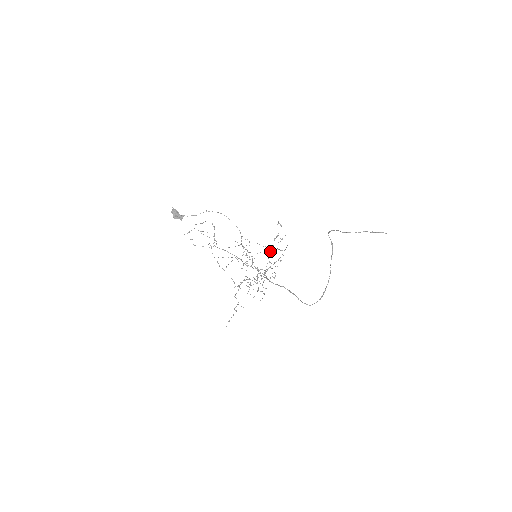
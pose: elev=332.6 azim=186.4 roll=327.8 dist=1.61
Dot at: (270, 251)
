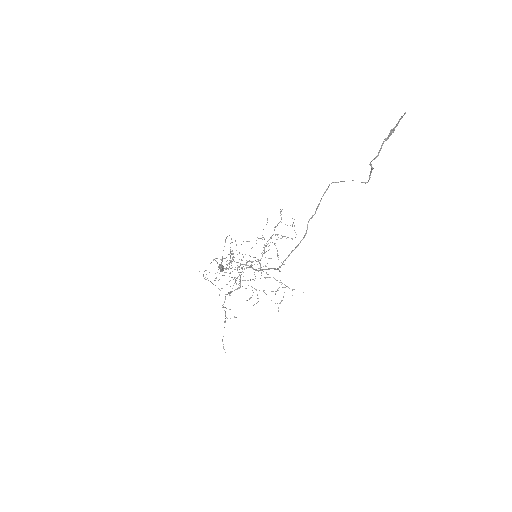
Dot at: occluded
